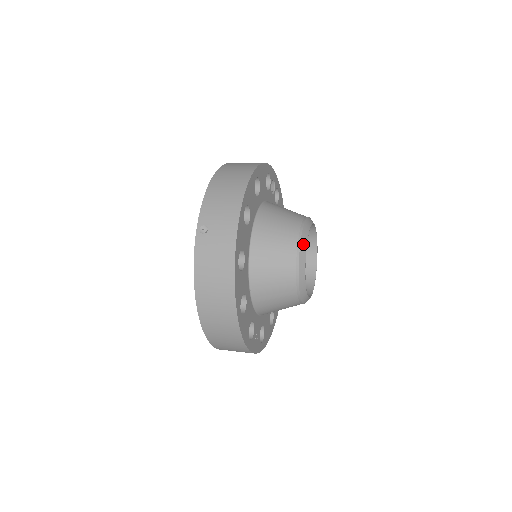
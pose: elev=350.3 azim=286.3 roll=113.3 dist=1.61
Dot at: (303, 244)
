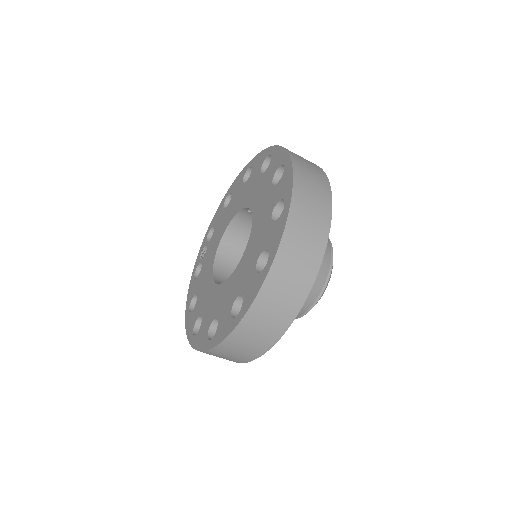
Dot at: occluded
